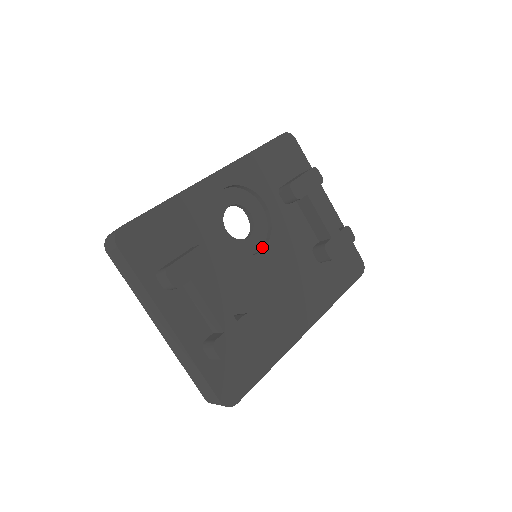
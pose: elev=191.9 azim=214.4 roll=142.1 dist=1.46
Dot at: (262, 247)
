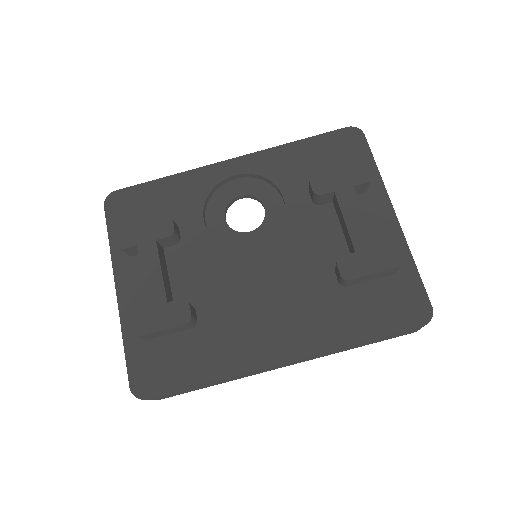
Dot at: (262, 246)
